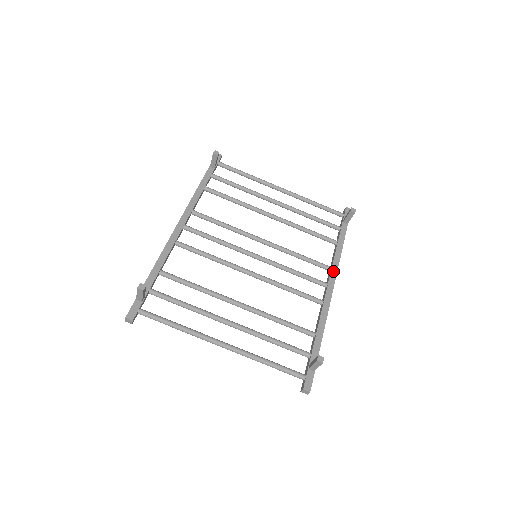
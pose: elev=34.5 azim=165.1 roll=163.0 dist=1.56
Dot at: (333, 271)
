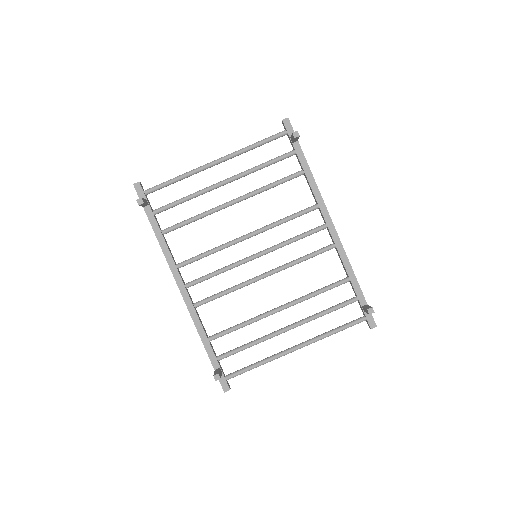
Dot at: (322, 208)
